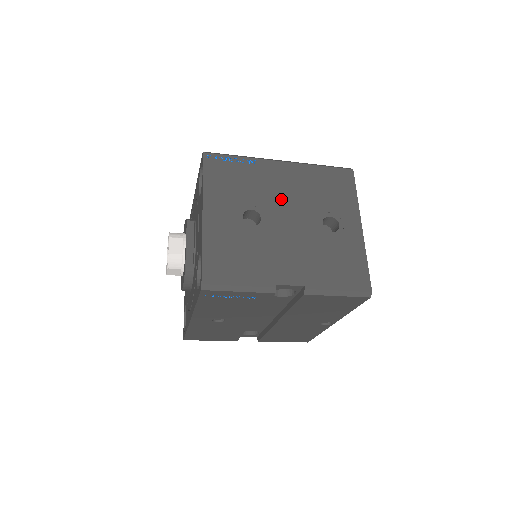
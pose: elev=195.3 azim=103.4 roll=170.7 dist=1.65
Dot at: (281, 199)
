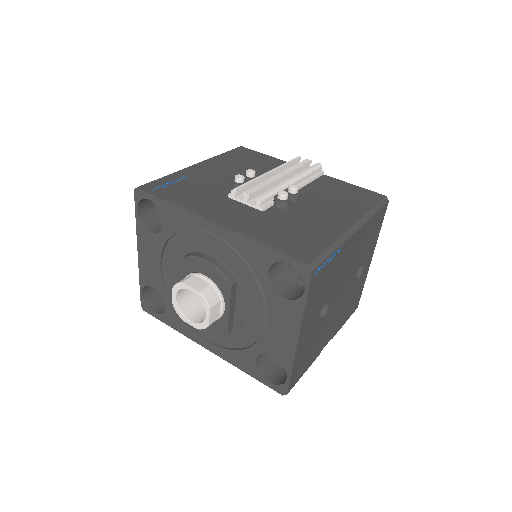
Dot at: (344, 275)
